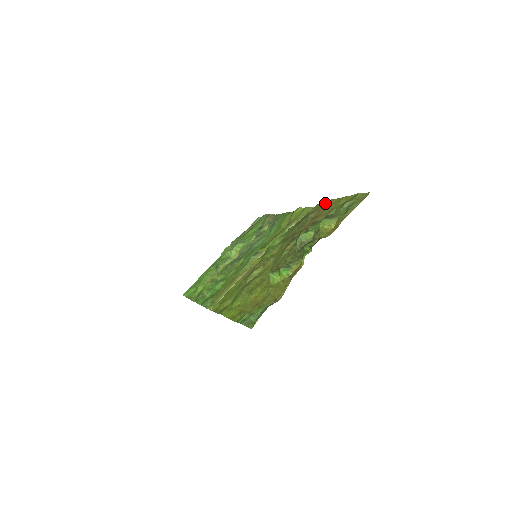
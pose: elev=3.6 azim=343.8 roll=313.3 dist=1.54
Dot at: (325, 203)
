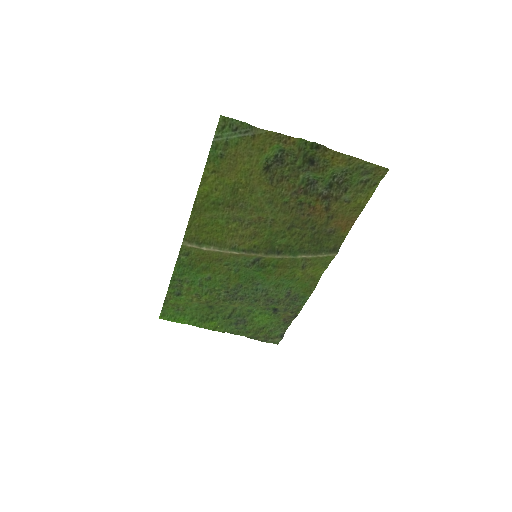
Dot at: (347, 229)
